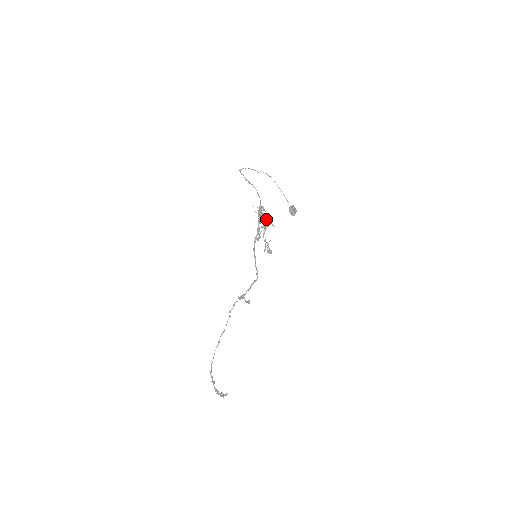
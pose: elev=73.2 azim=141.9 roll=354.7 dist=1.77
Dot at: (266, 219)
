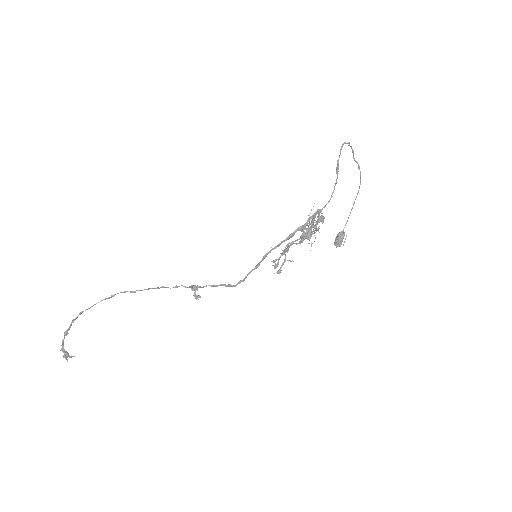
Dot at: (311, 231)
